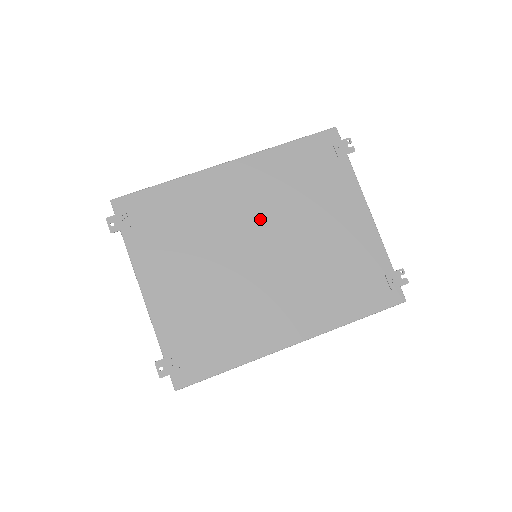
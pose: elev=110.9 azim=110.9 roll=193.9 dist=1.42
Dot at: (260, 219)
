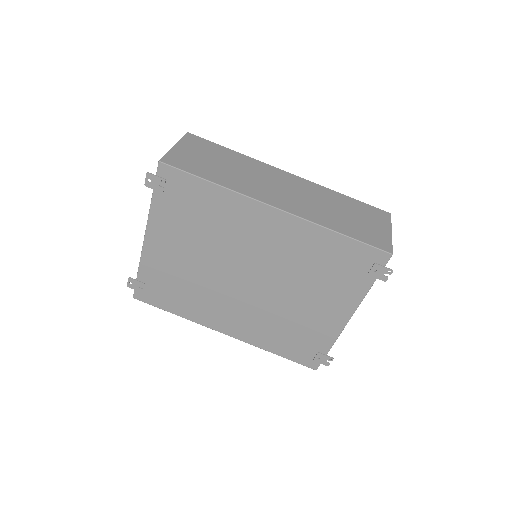
Dot at: (265, 262)
